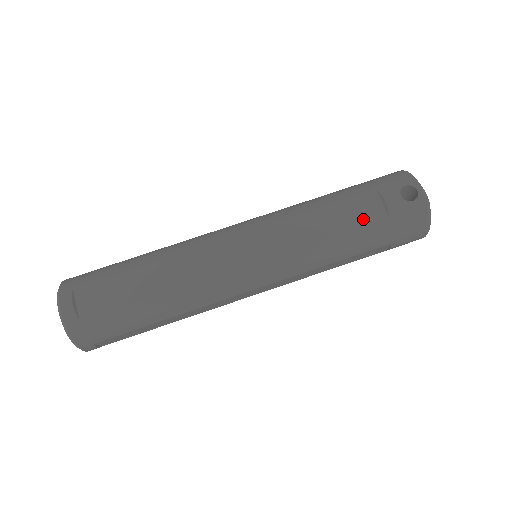
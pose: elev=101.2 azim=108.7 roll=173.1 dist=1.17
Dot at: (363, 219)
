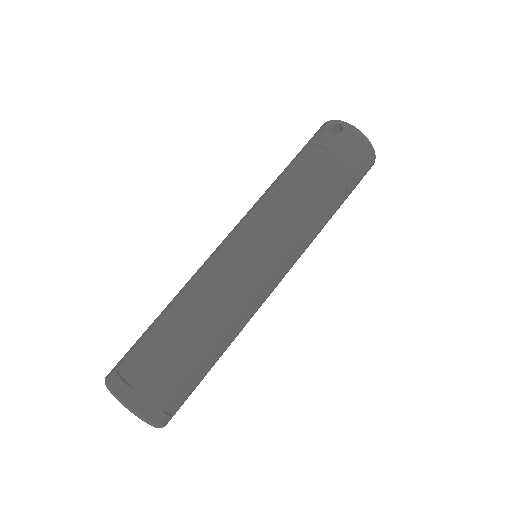
Dot at: (314, 167)
